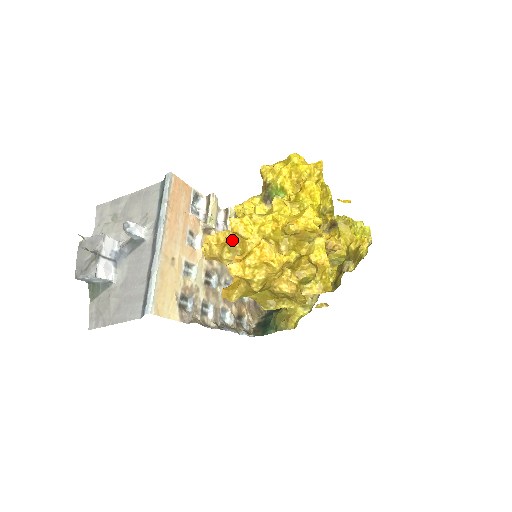
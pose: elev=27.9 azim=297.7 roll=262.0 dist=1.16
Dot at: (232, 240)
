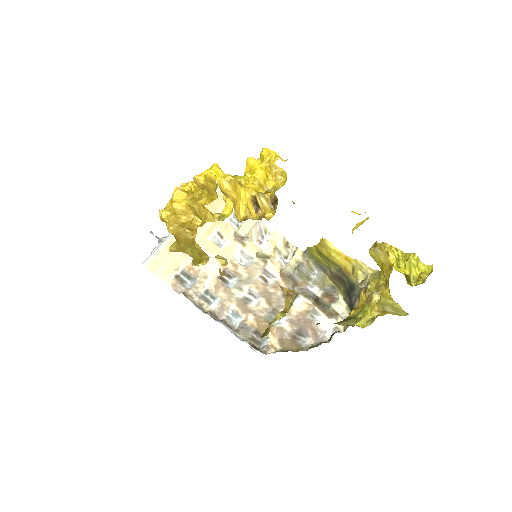
Dot at: occluded
